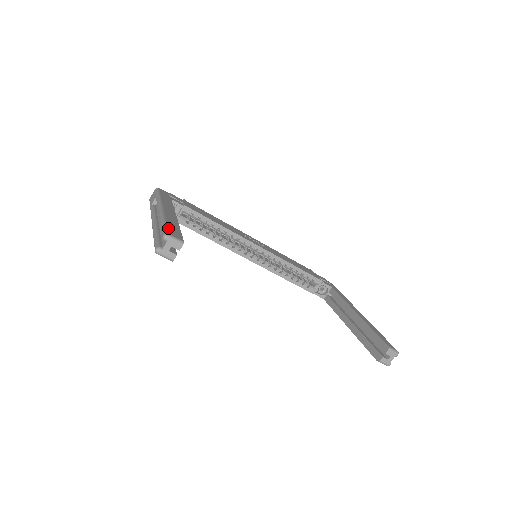
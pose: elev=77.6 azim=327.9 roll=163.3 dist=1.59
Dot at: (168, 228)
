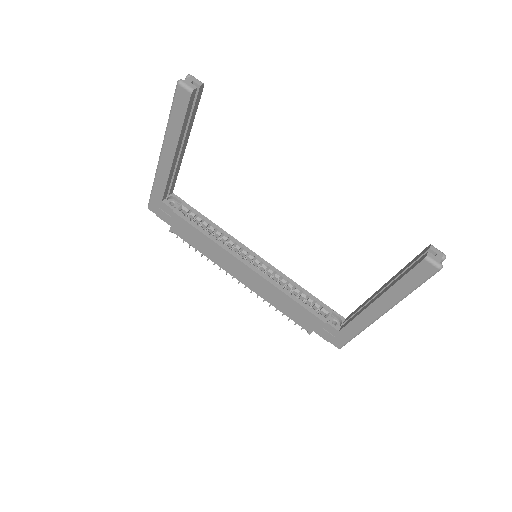
Dot at: occluded
